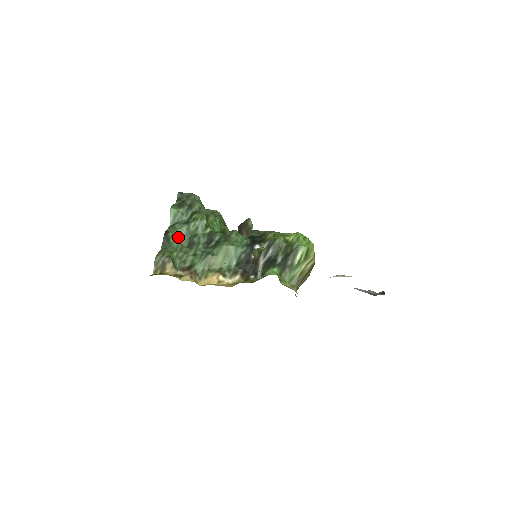
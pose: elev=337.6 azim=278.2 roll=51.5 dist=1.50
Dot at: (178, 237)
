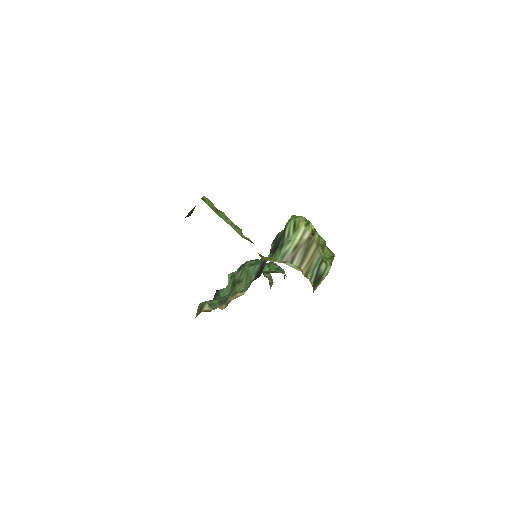
Dot at: (227, 290)
